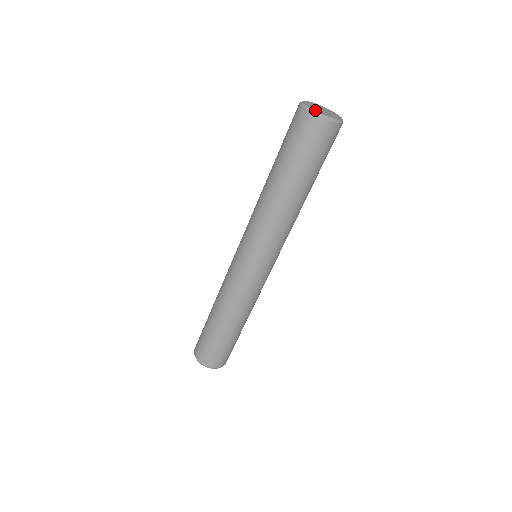
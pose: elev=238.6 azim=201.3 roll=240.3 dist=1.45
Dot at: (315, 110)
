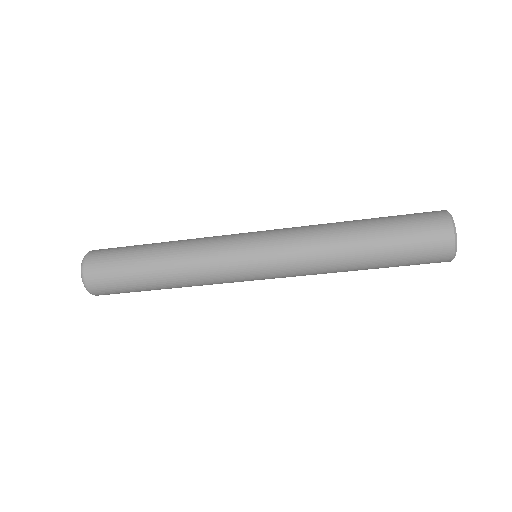
Dot at: occluded
